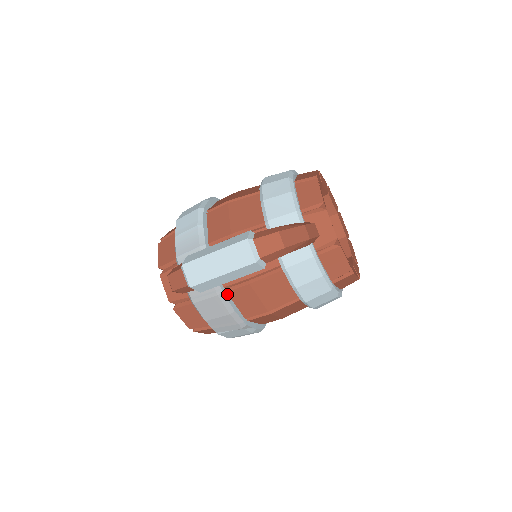
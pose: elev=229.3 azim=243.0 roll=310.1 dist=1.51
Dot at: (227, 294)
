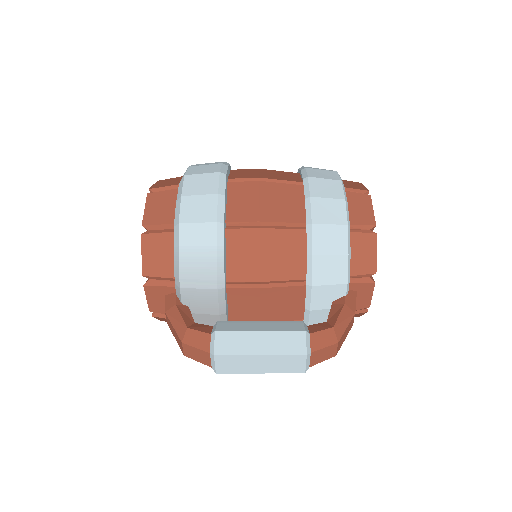
Dot at: occluded
